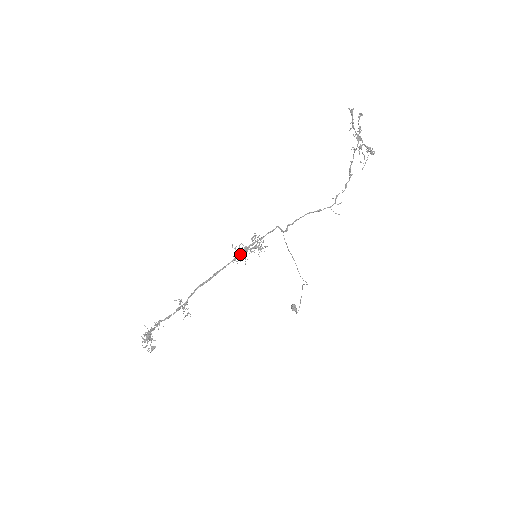
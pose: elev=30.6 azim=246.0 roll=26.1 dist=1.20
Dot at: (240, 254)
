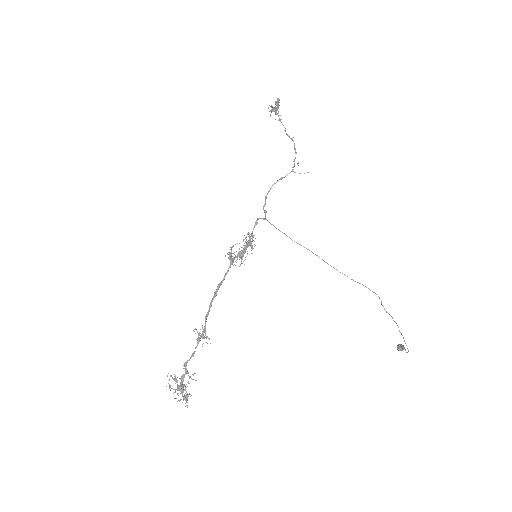
Dot at: (231, 254)
